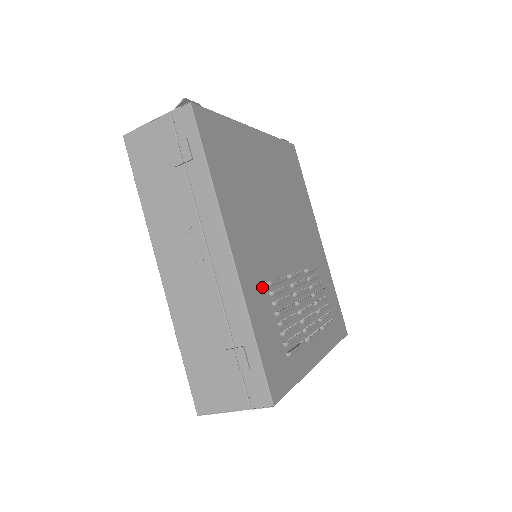
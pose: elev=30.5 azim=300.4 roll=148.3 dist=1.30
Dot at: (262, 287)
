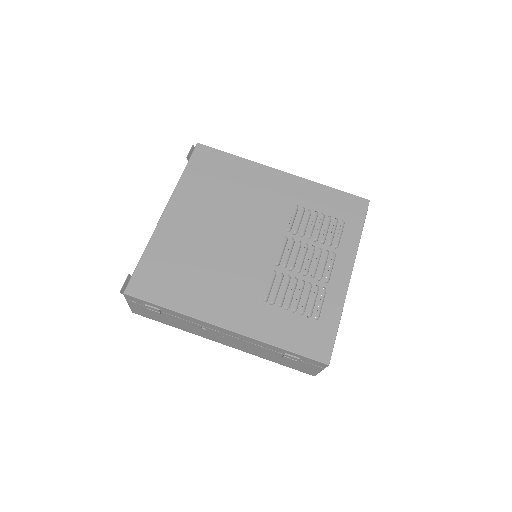
Dot at: (263, 310)
